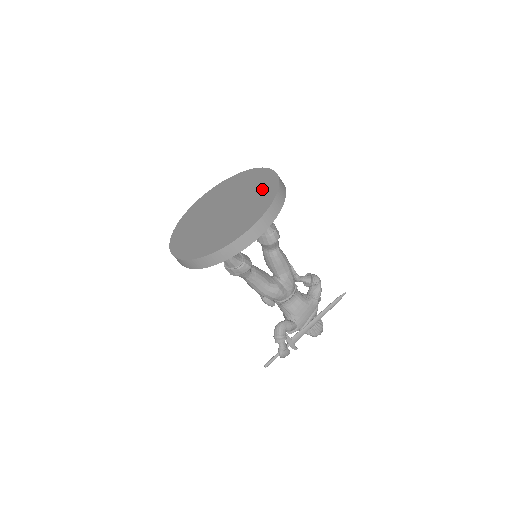
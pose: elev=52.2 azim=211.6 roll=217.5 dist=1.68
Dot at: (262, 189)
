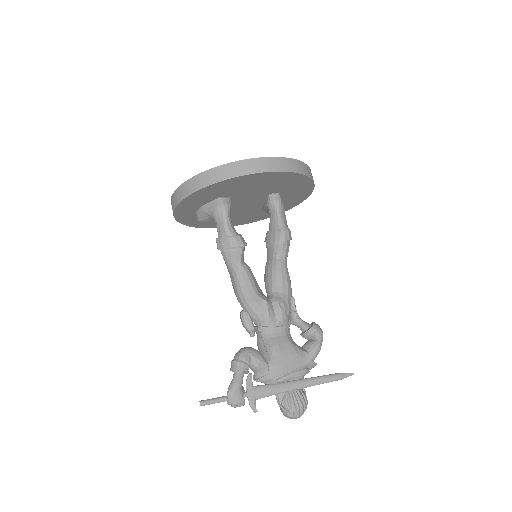
Dot at: occluded
